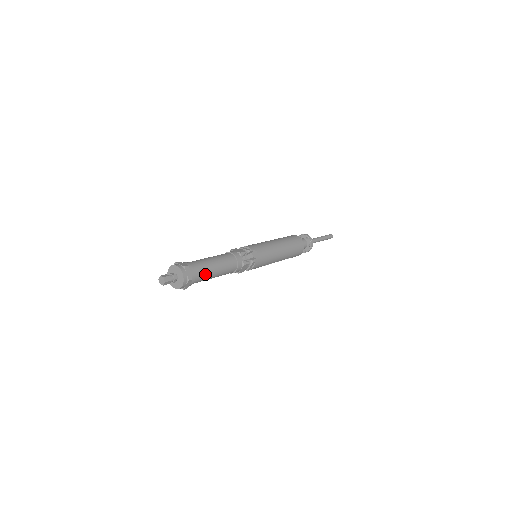
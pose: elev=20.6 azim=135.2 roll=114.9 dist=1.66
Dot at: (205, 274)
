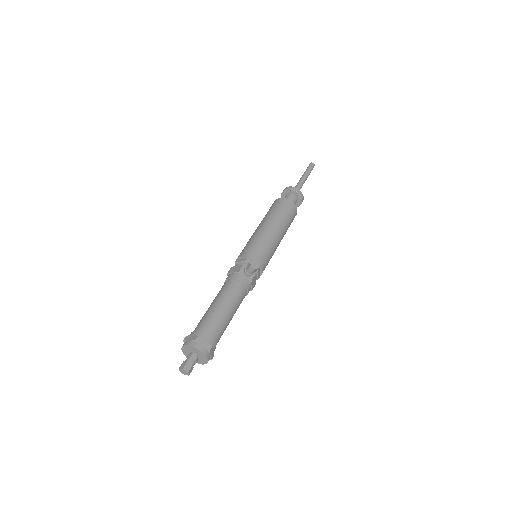
Dot at: (221, 327)
